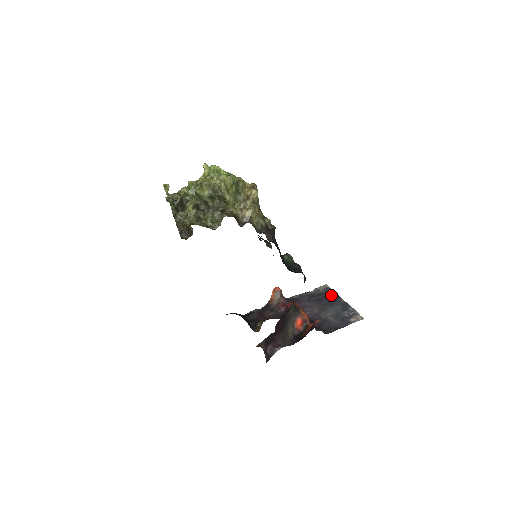
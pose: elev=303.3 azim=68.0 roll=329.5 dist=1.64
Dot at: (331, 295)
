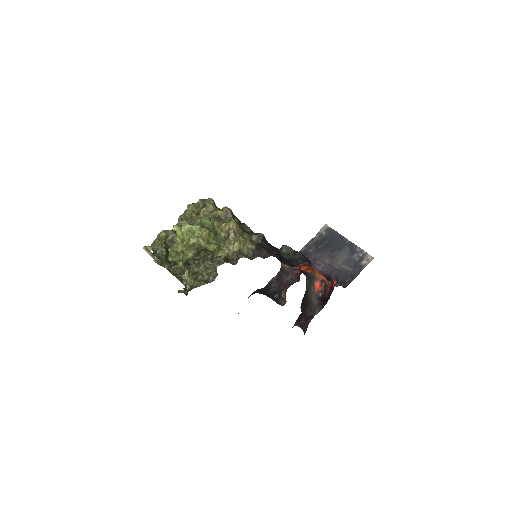
Dot at: (335, 237)
